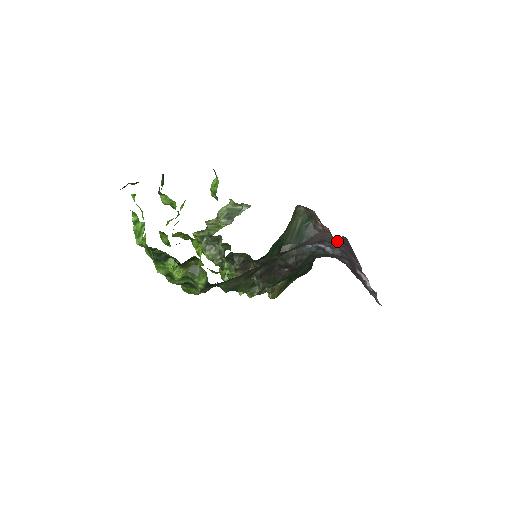
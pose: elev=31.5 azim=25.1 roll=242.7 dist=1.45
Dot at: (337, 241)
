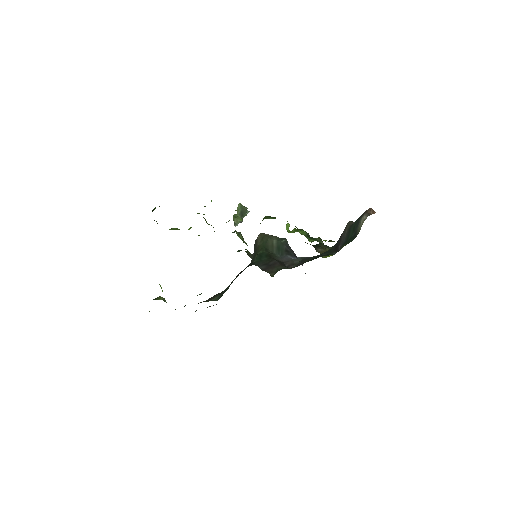
Dot at: occluded
